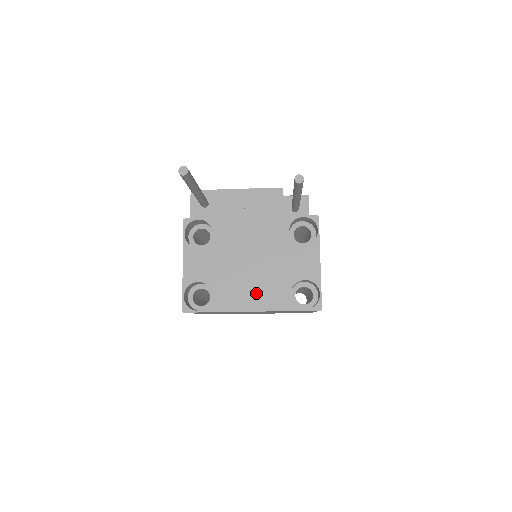
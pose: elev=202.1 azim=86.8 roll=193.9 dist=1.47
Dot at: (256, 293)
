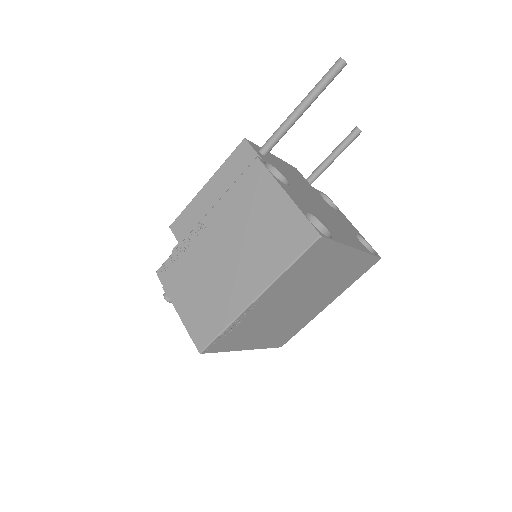
Dot at: (346, 235)
